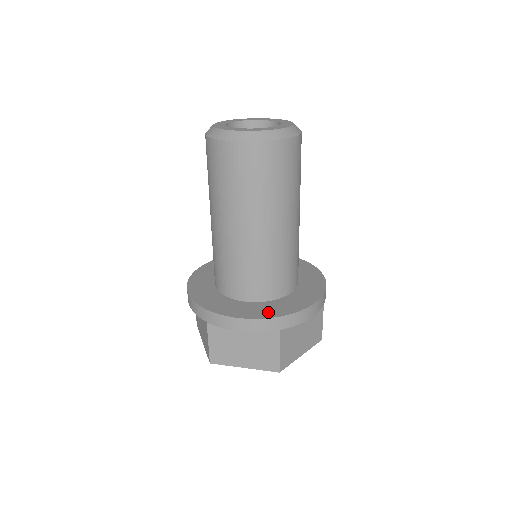
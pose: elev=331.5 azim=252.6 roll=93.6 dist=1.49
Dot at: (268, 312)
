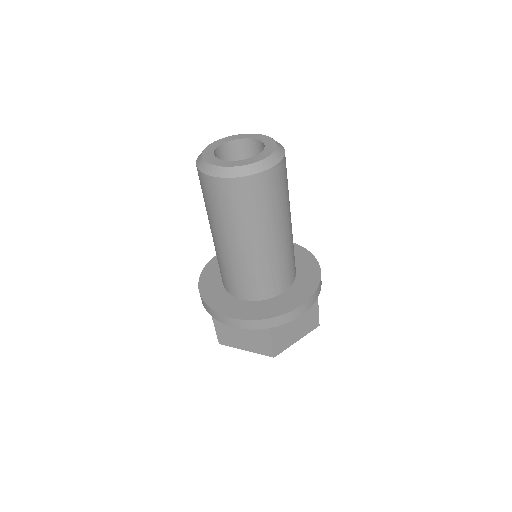
Dot at: (259, 313)
